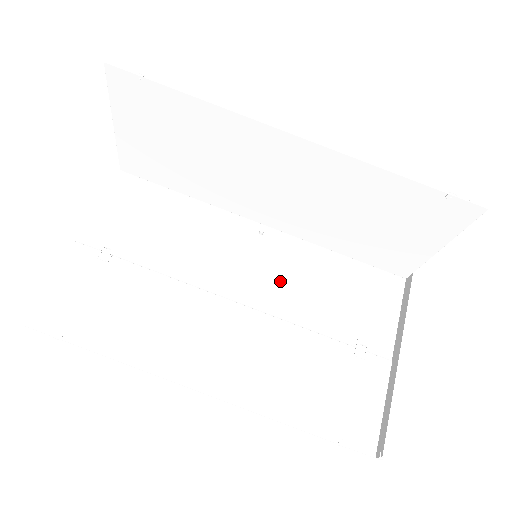
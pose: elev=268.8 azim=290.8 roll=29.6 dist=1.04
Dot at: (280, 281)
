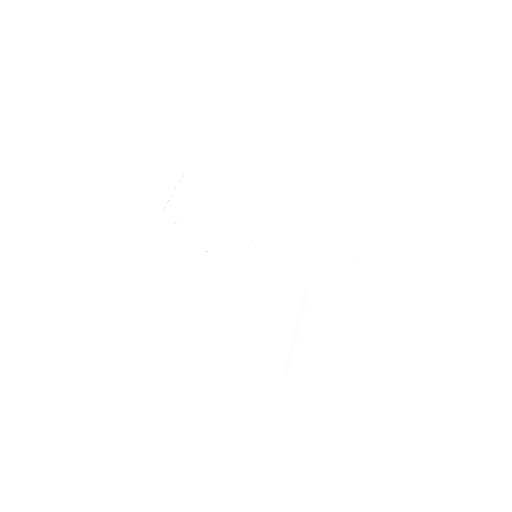
Dot at: (255, 272)
